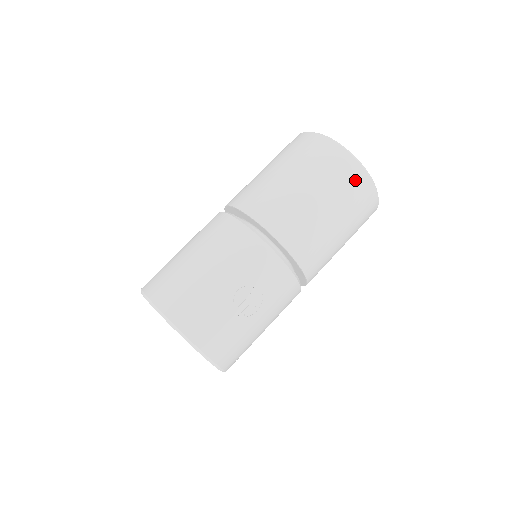
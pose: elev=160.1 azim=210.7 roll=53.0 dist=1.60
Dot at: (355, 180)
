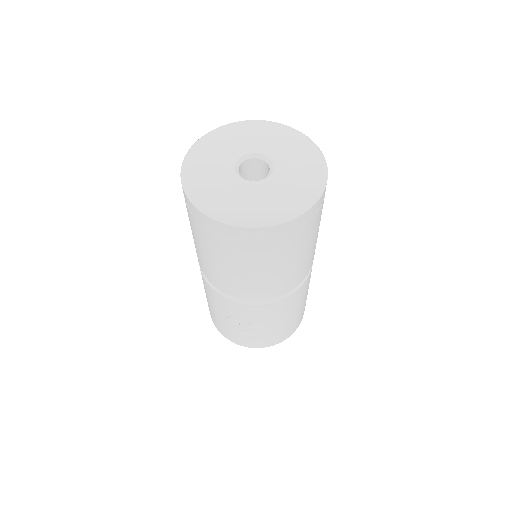
Dot at: (223, 234)
